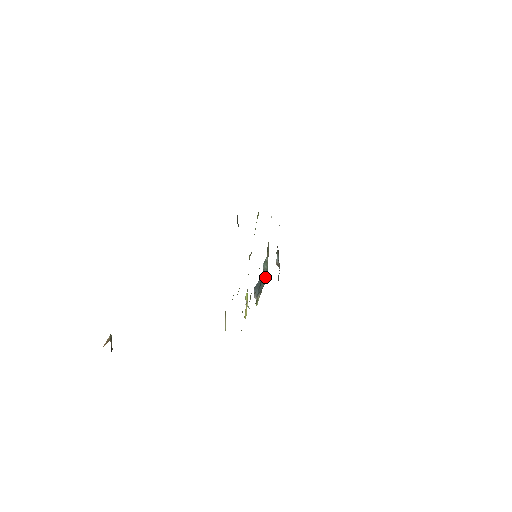
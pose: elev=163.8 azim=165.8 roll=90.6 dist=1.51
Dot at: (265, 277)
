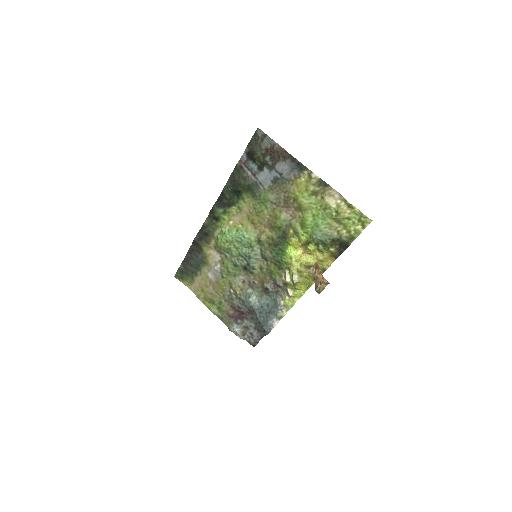
Dot at: (263, 302)
